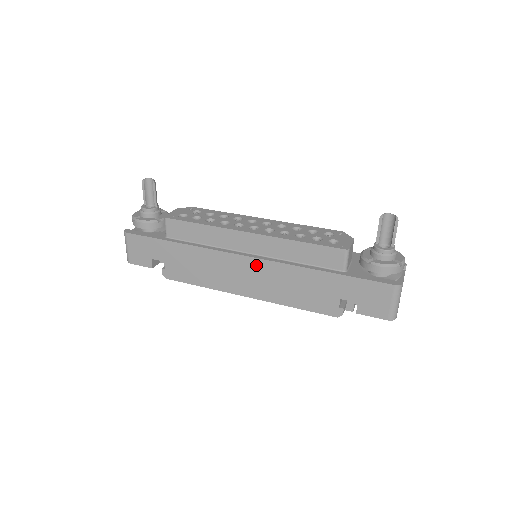
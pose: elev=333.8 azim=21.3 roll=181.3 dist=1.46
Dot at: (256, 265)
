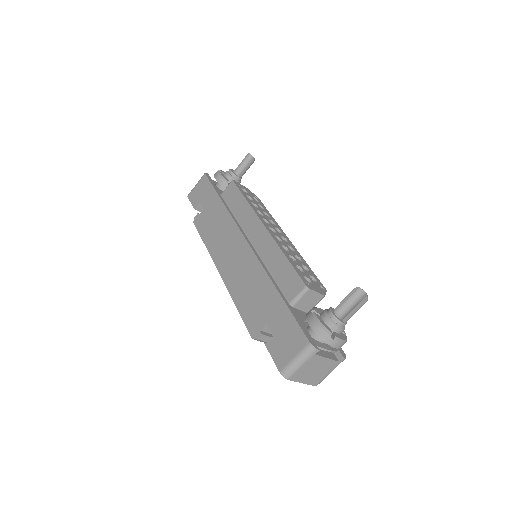
Dot at: (245, 251)
